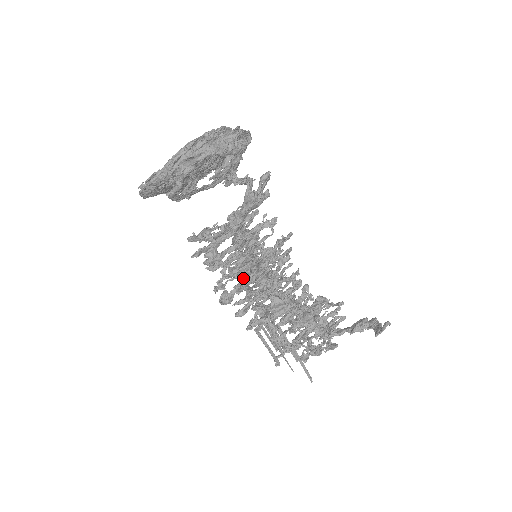
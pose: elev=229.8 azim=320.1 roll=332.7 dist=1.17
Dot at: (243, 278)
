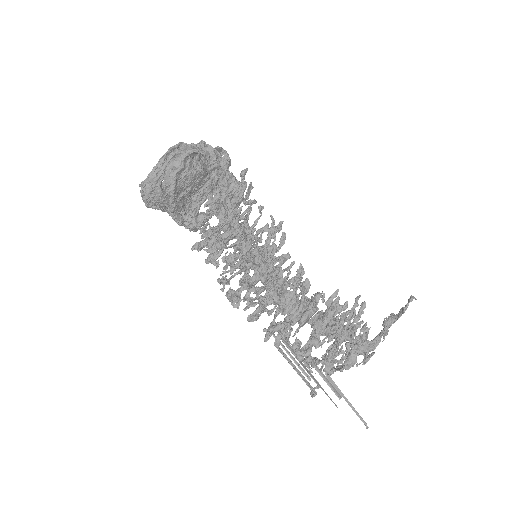
Dot at: (243, 260)
